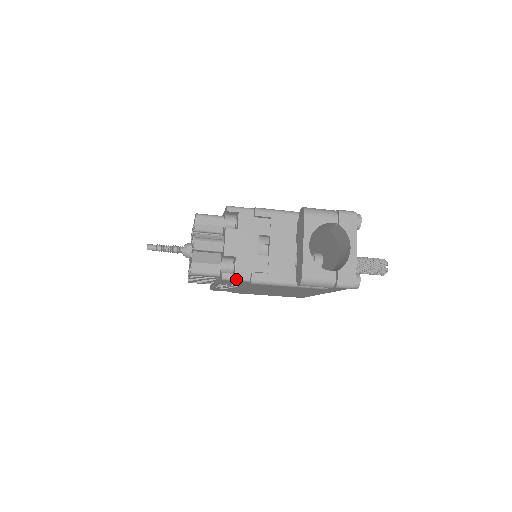
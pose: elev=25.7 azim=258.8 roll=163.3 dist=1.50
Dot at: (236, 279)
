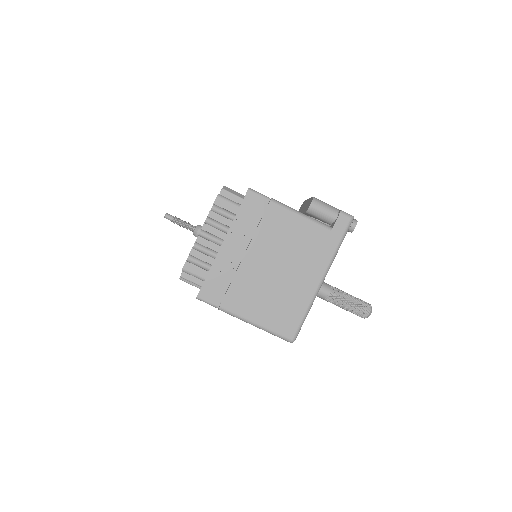
Dot at: (259, 193)
